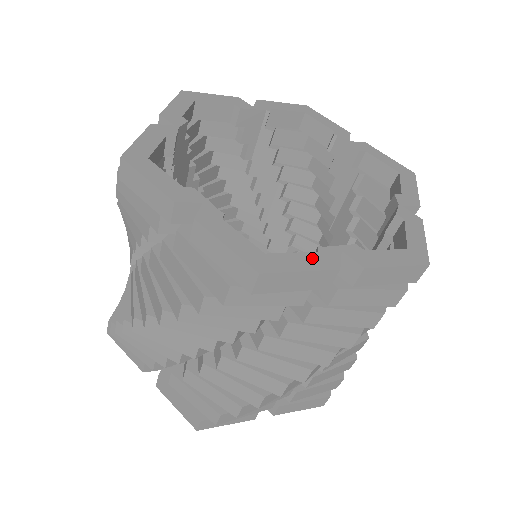
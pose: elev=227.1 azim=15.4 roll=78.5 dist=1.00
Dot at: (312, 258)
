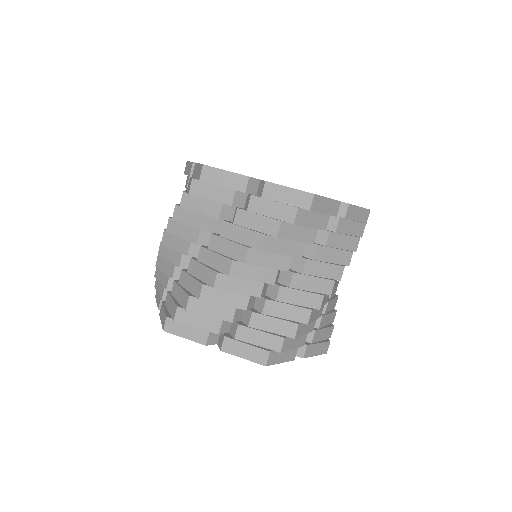
Dot at: occluded
